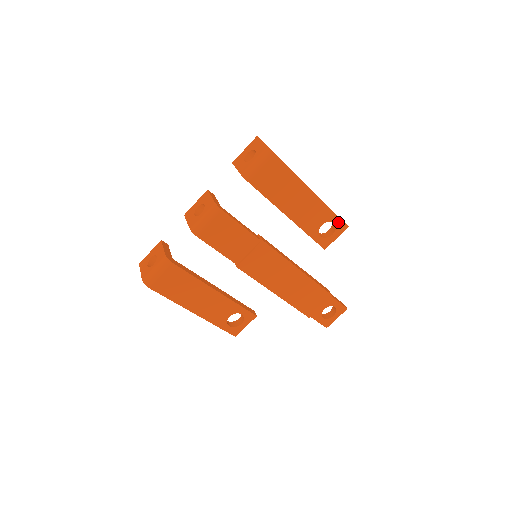
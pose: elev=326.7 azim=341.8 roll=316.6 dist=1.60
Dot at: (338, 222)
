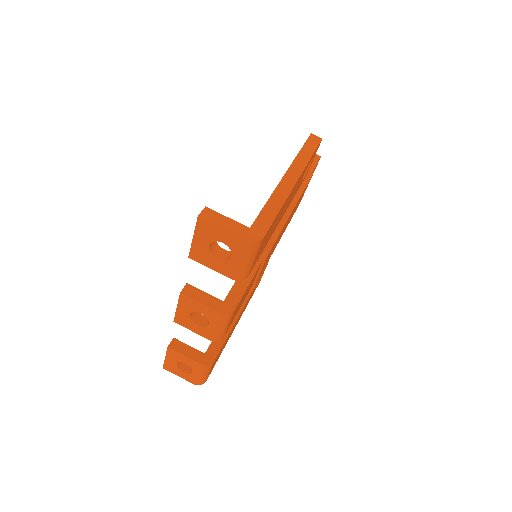
Dot at: (315, 152)
